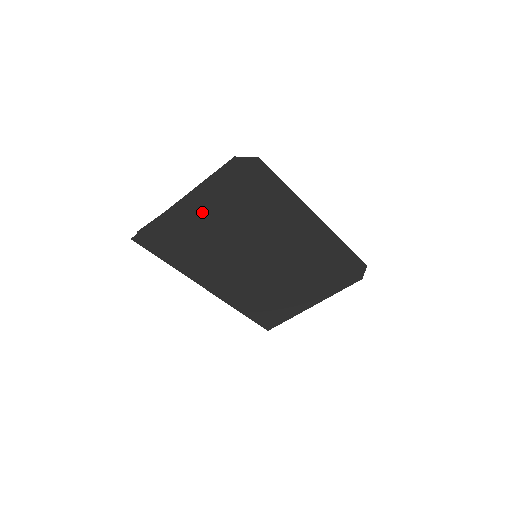
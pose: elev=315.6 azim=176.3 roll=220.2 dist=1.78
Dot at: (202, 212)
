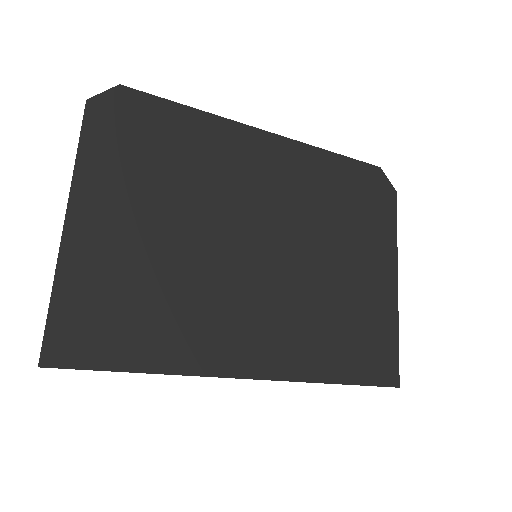
Dot at: (116, 222)
